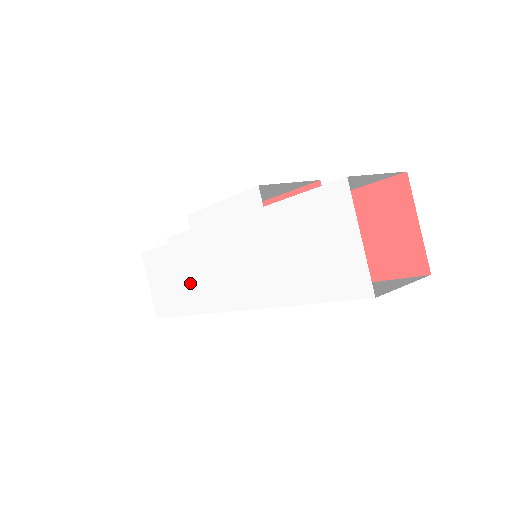
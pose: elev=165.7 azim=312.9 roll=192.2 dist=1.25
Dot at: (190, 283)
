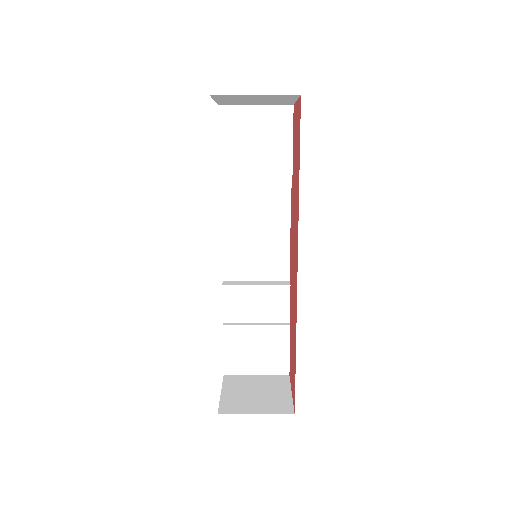
Dot at: occluded
